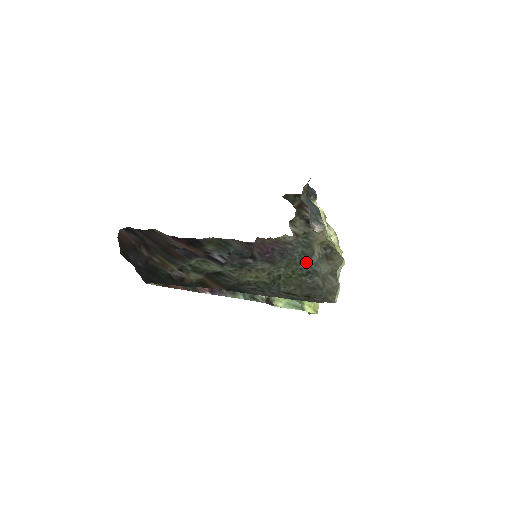
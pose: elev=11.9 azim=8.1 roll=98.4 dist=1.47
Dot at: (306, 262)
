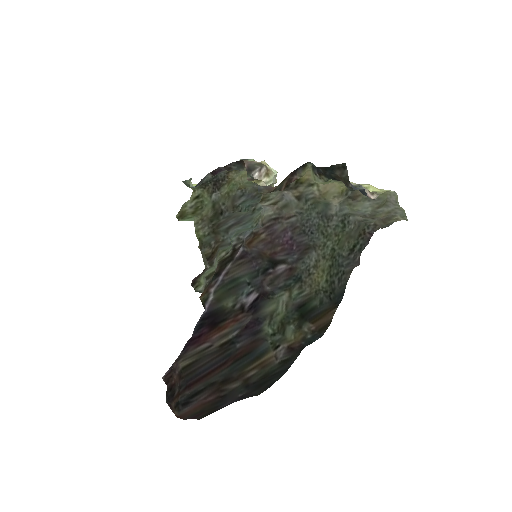
Dot at: (327, 217)
